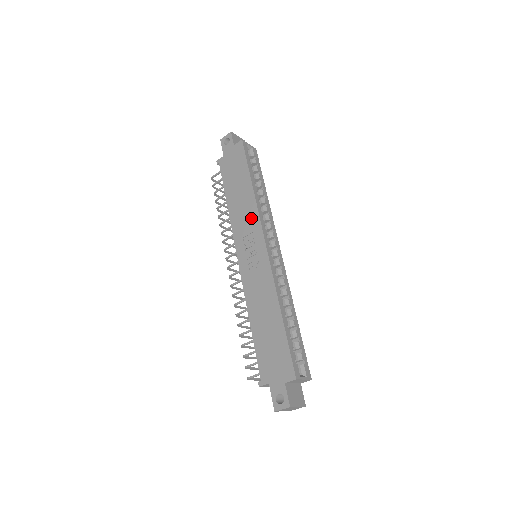
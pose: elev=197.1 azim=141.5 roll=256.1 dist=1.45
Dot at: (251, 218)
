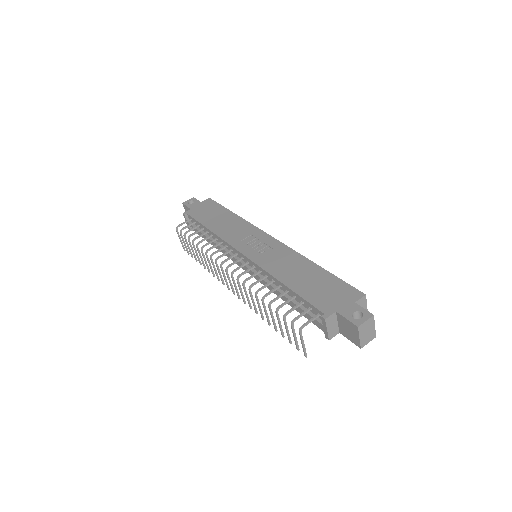
Dot at: (245, 228)
